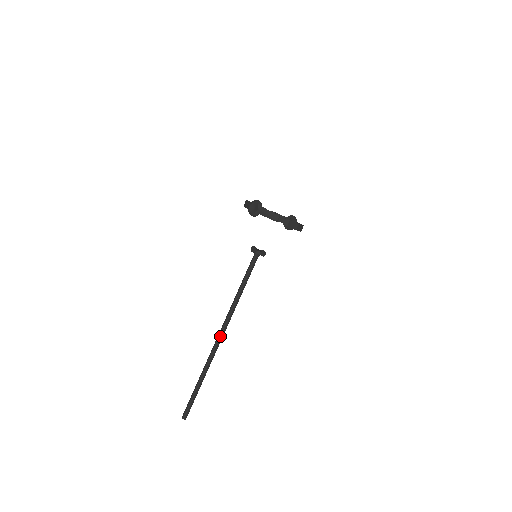
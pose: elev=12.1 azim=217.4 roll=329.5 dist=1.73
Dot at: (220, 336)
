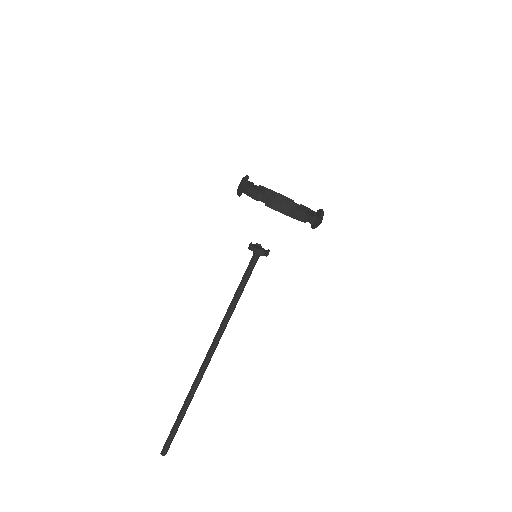
Dot at: (207, 356)
